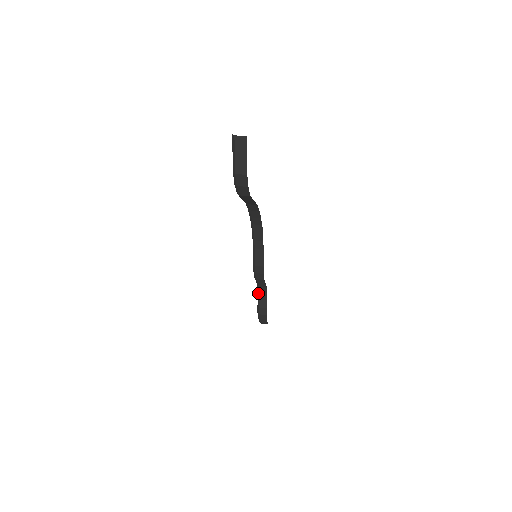
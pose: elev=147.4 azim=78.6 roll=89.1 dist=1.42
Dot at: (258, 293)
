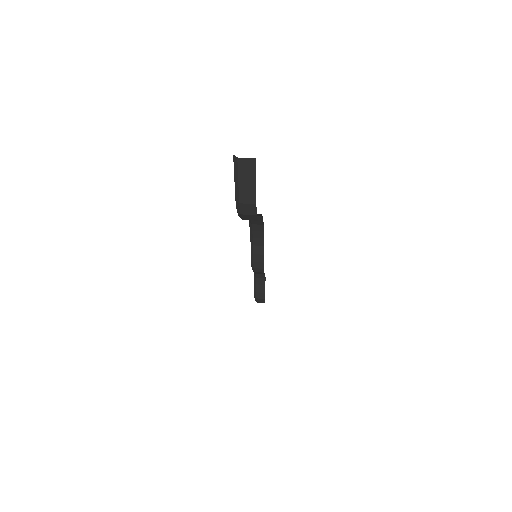
Dot at: (254, 278)
